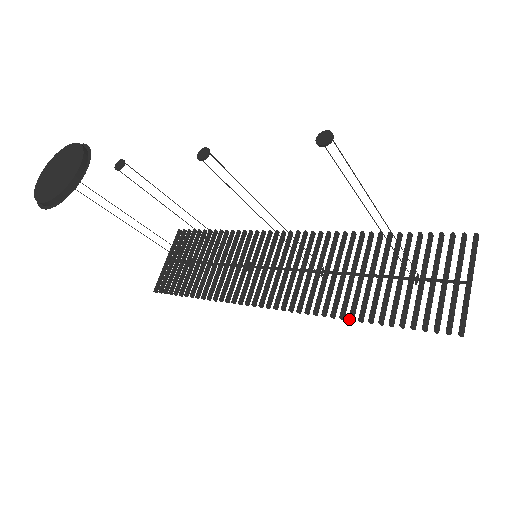
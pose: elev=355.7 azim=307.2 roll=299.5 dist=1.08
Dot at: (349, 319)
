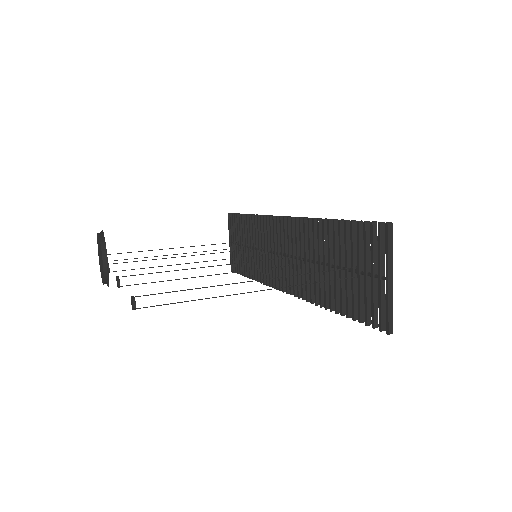
Dot at: (325, 309)
